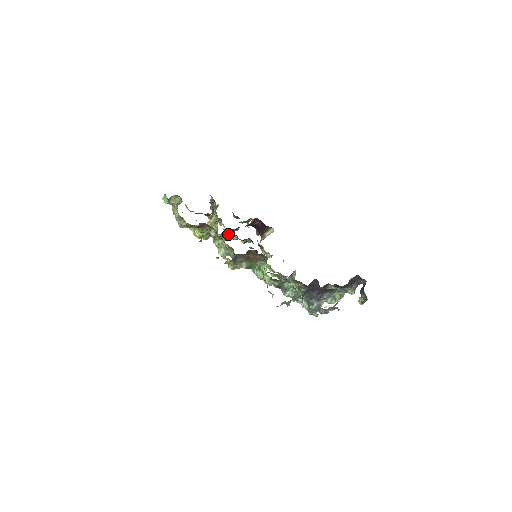
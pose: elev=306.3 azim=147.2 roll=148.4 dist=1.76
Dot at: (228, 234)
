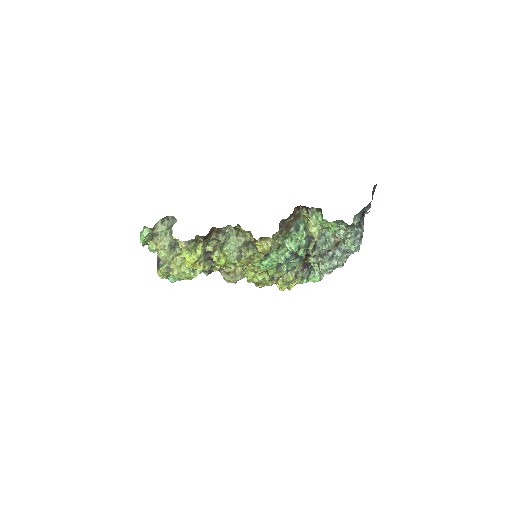
Dot at: occluded
